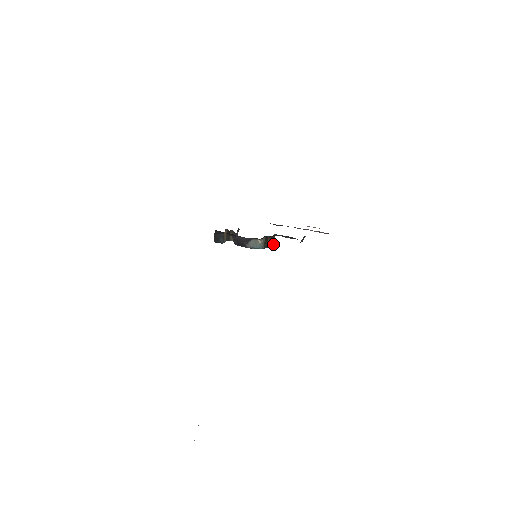
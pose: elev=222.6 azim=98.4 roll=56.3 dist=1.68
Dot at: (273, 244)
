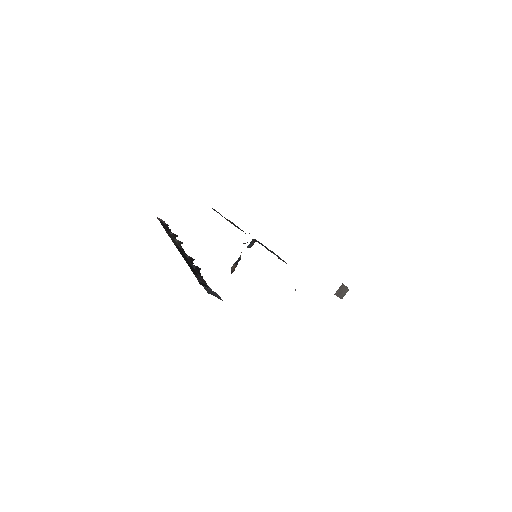
Dot at: occluded
